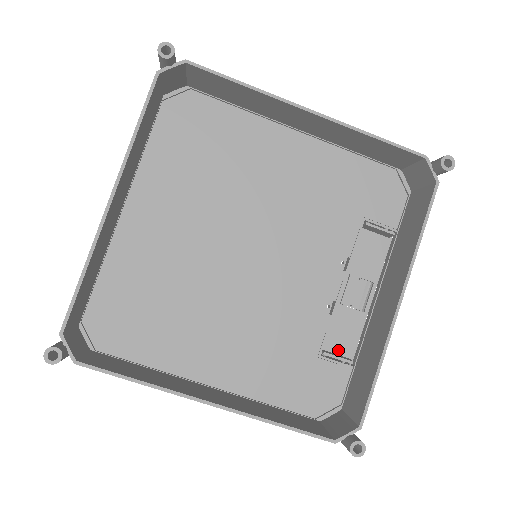
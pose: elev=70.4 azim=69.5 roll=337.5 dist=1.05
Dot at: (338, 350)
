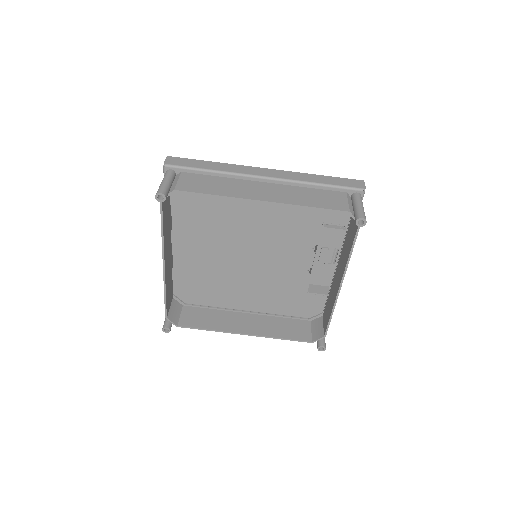
Dot at: (321, 283)
